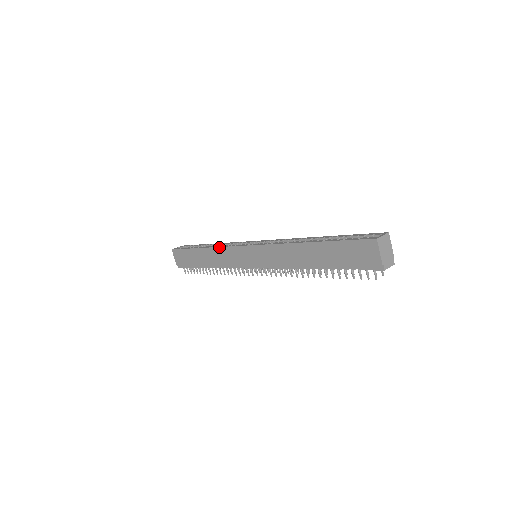
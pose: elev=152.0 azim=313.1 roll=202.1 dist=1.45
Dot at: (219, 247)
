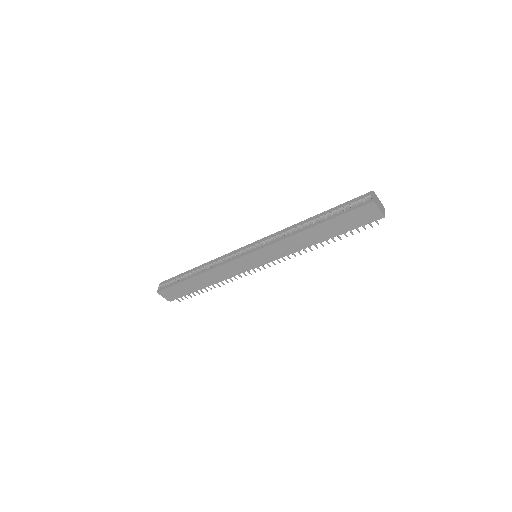
Dot at: (216, 267)
